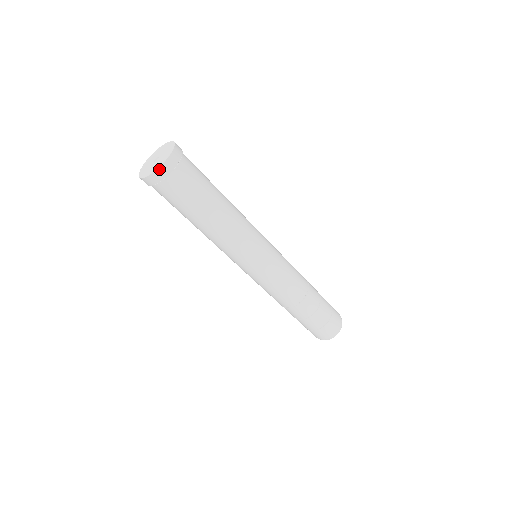
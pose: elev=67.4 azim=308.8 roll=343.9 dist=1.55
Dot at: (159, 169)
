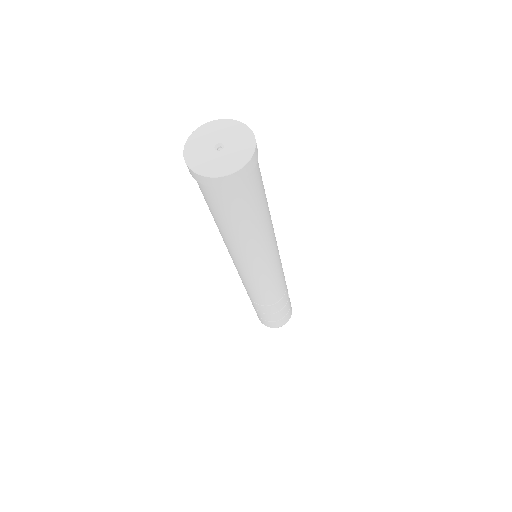
Dot at: (226, 177)
